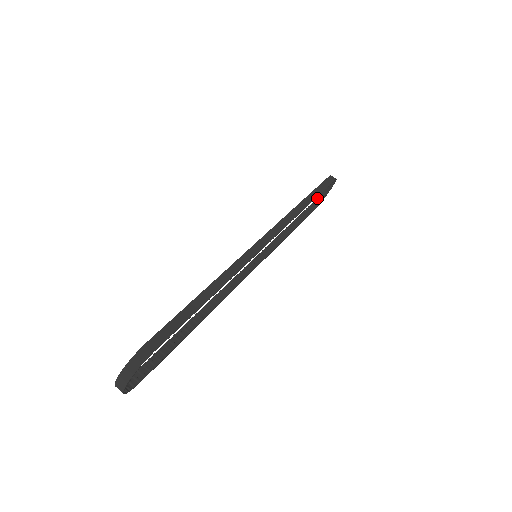
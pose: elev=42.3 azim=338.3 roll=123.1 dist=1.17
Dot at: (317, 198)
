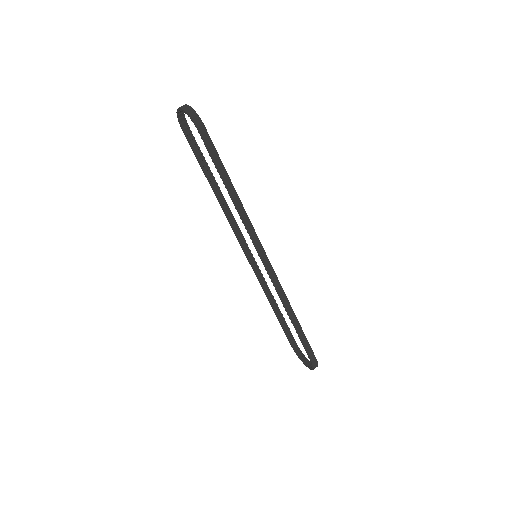
Dot at: (178, 118)
